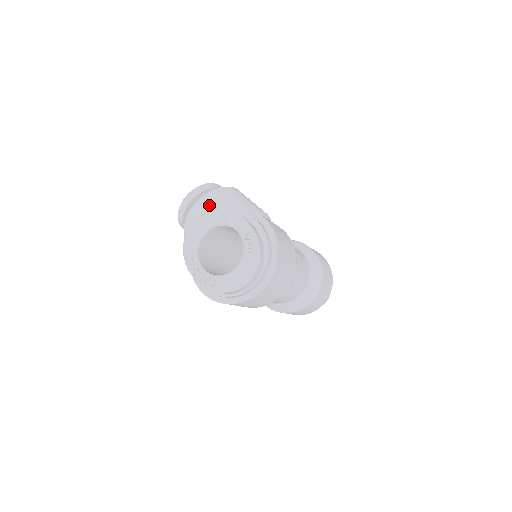
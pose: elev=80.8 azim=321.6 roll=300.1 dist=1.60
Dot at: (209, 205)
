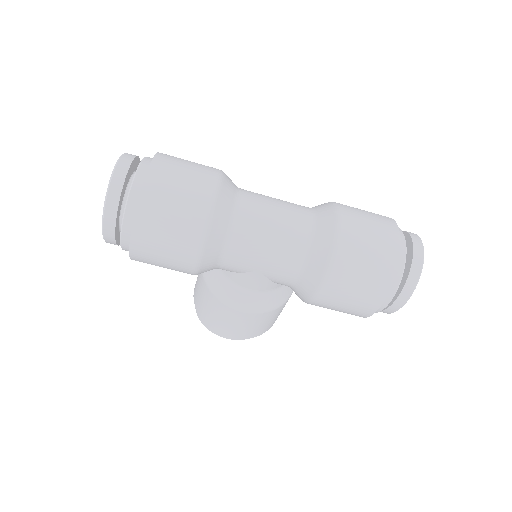
Dot at: occluded
